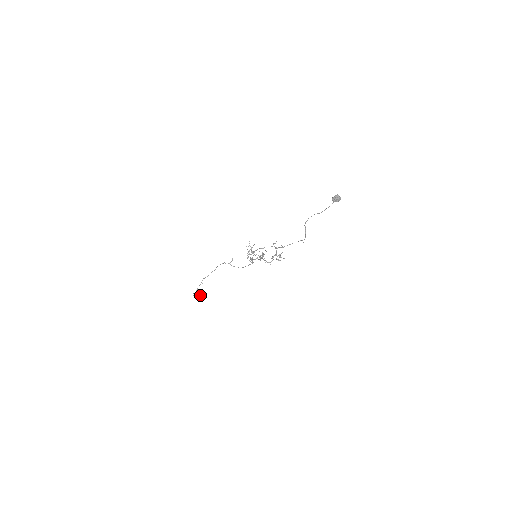
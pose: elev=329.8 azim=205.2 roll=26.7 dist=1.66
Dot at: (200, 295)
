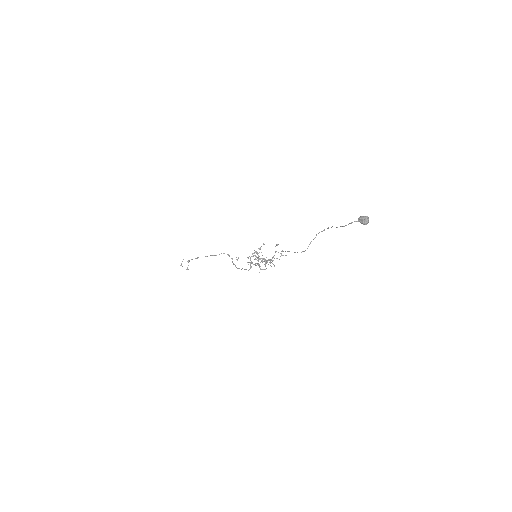
Dot at: (187, 268)
